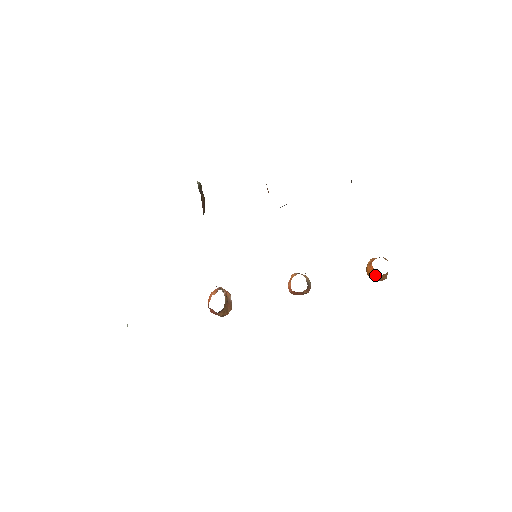
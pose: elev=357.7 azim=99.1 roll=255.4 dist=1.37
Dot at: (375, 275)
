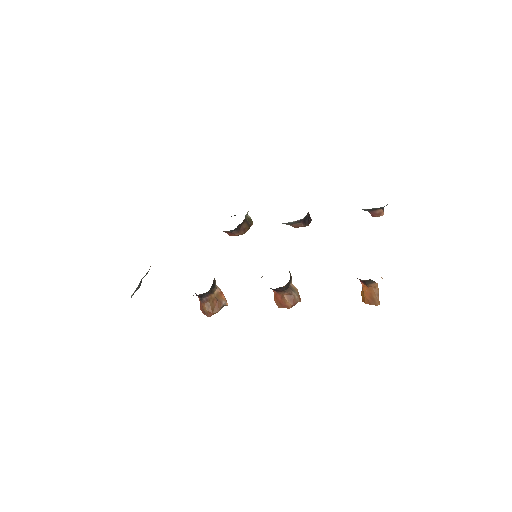
Dot at: (363, 289)
